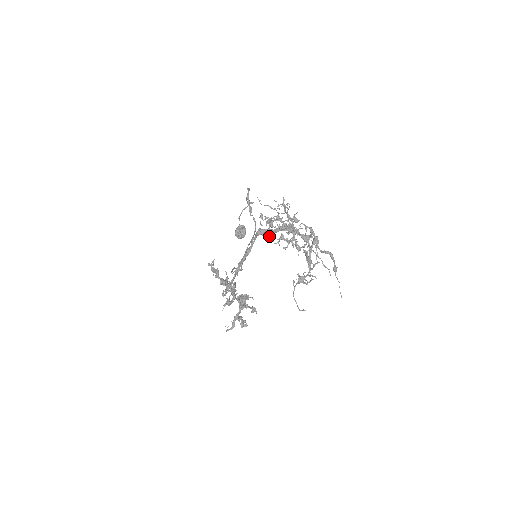
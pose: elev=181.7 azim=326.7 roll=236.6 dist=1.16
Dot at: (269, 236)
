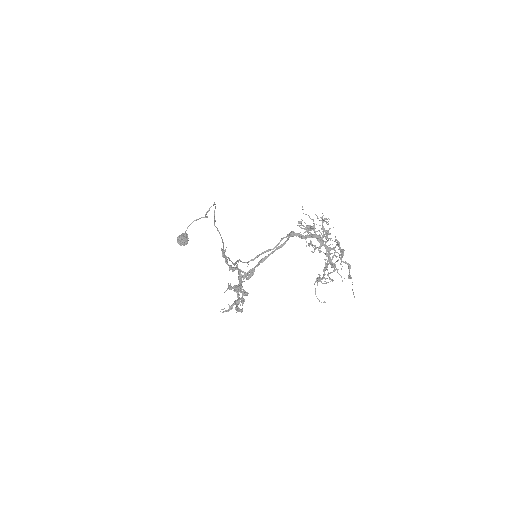
Dot at: (305, 239)
